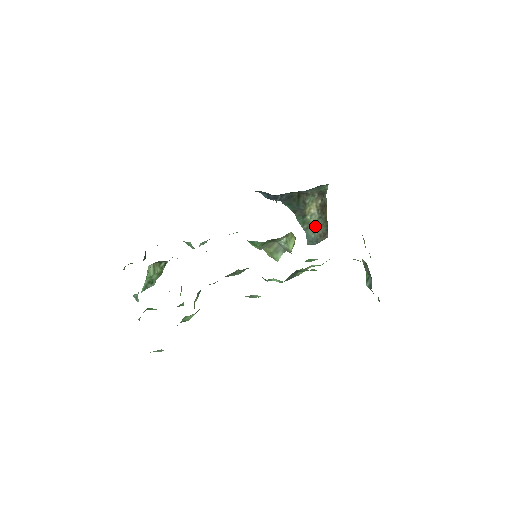
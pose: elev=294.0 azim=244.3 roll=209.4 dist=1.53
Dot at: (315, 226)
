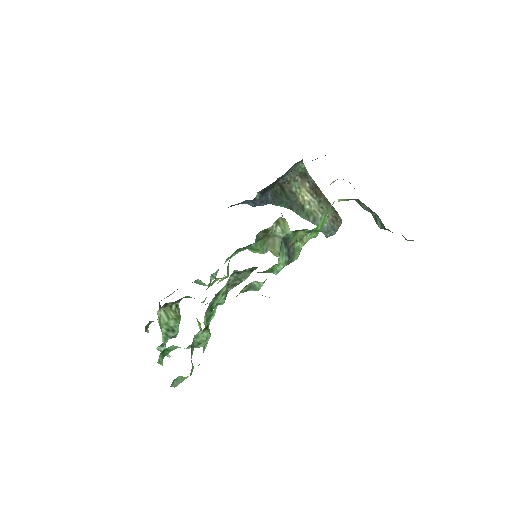
Dot at: (320, 213)
